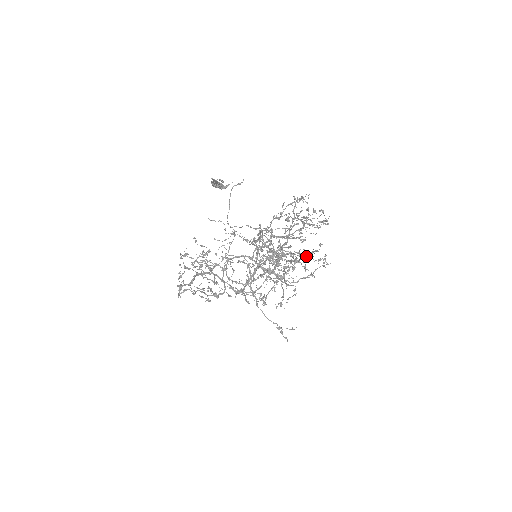
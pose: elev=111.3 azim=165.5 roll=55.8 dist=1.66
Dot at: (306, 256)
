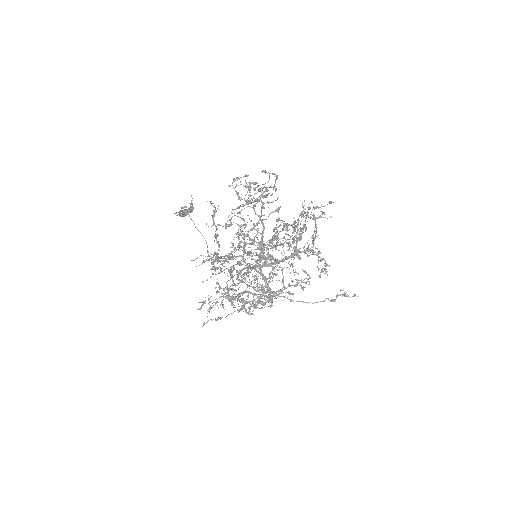
Dot at: (286, 230)
